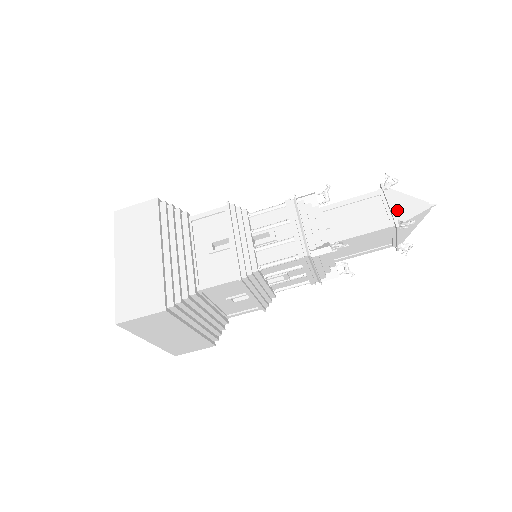
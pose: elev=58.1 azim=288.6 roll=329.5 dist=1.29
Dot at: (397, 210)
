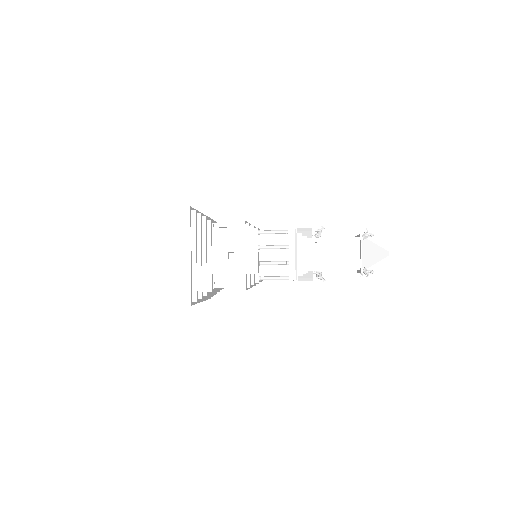
Dot at: (365, 258)
